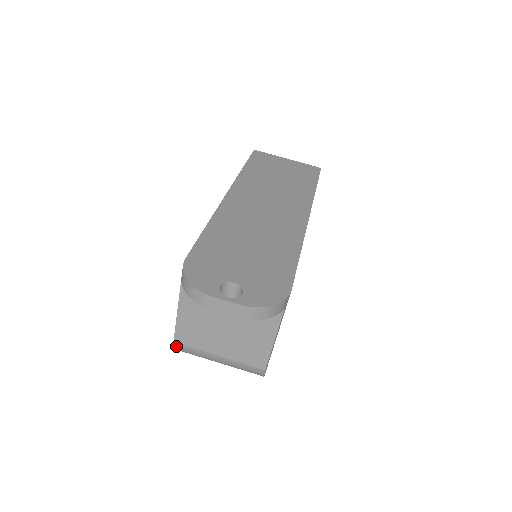
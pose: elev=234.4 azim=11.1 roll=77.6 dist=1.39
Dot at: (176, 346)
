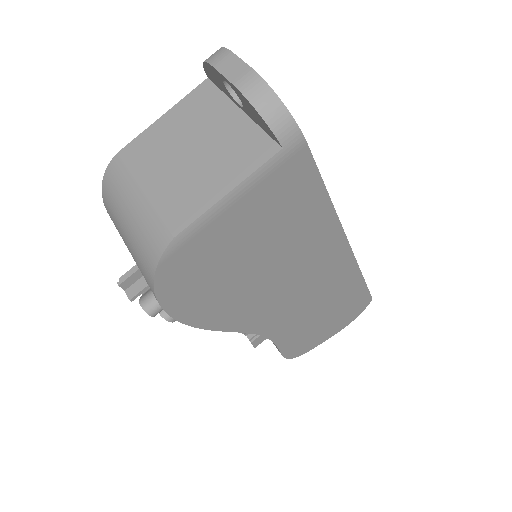
Dot at: (113, 163)
